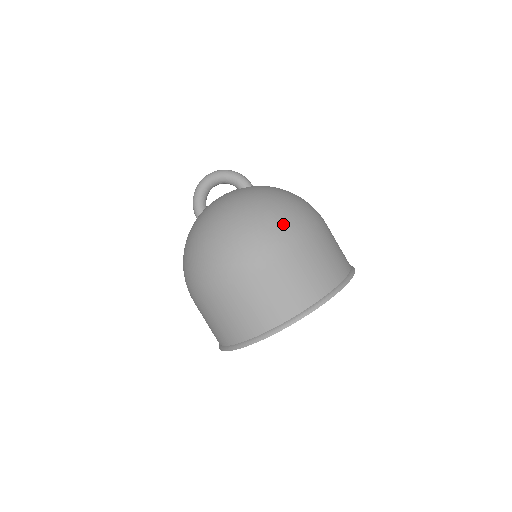
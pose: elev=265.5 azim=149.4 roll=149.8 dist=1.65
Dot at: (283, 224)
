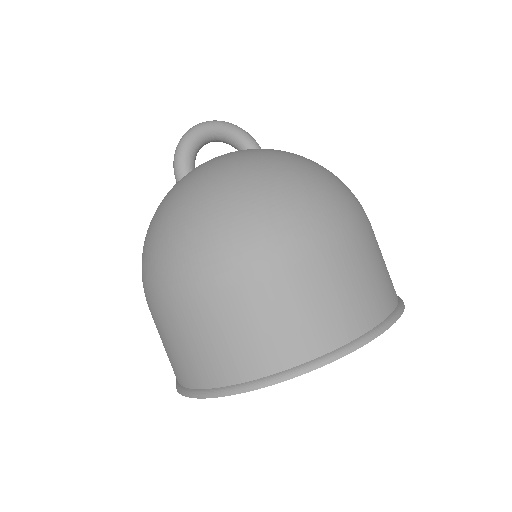
Dot at: occluded
